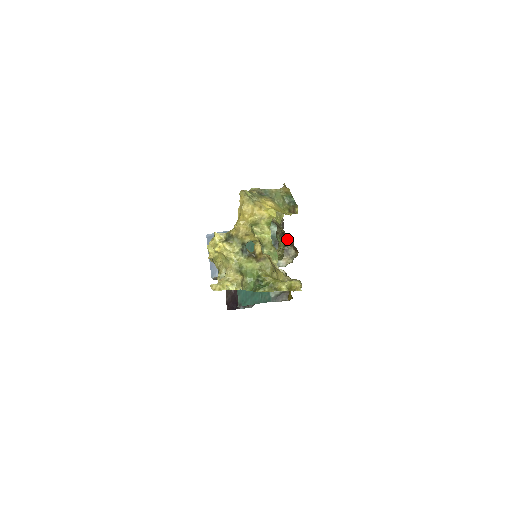
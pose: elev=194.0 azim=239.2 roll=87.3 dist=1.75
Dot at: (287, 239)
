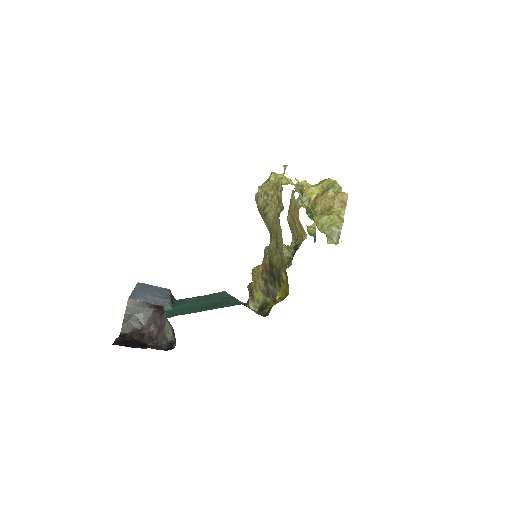
Dot at: occluded
